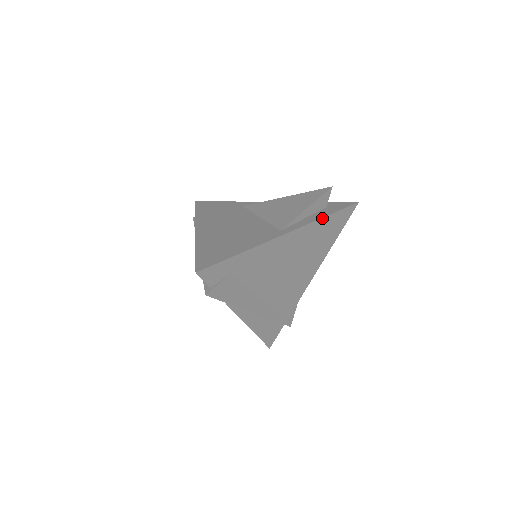
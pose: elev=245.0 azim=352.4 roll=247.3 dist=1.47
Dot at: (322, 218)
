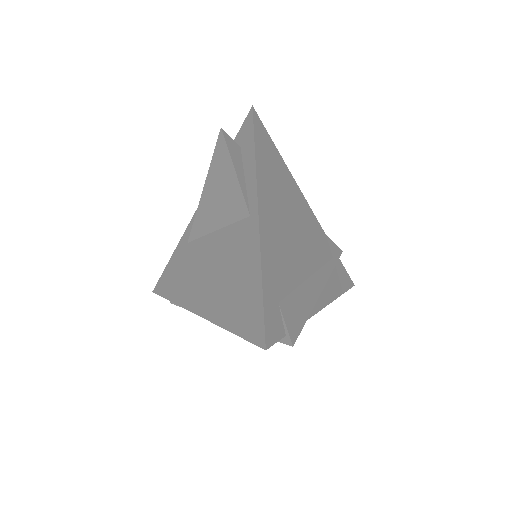
Dot at: (255, 159)
